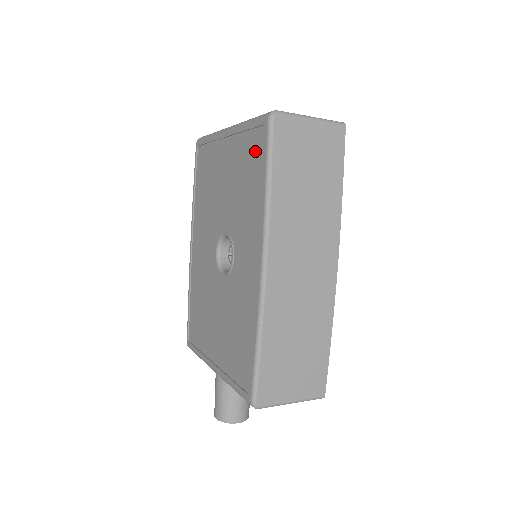
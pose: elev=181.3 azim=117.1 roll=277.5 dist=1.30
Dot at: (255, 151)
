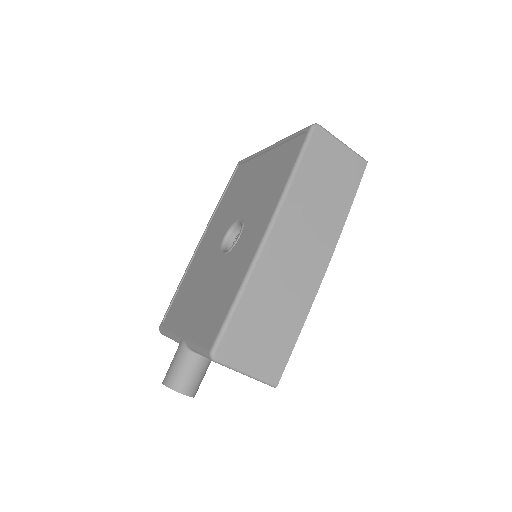
Dot at: (291, 152)
